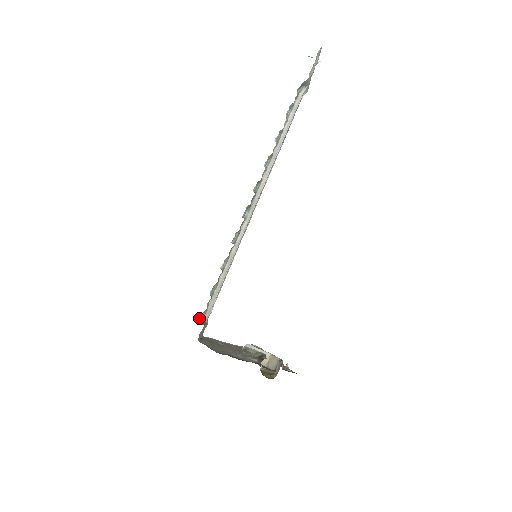
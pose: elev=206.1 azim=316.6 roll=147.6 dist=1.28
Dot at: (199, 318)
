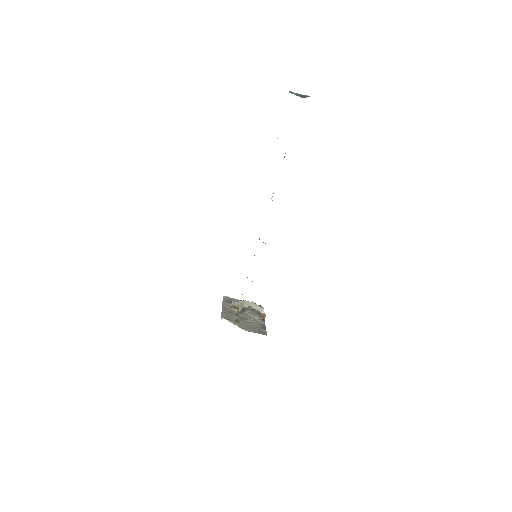
Dot at: (239, 316)
